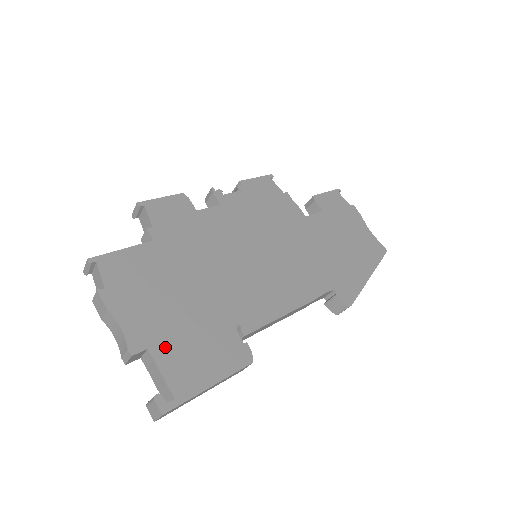
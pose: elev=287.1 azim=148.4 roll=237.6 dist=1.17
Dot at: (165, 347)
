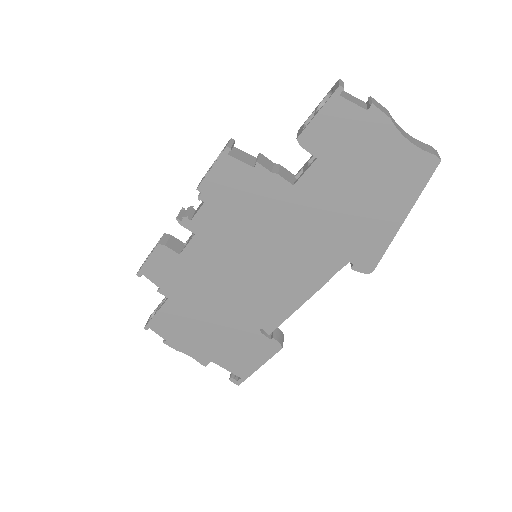
Dot at: (220, 357)
